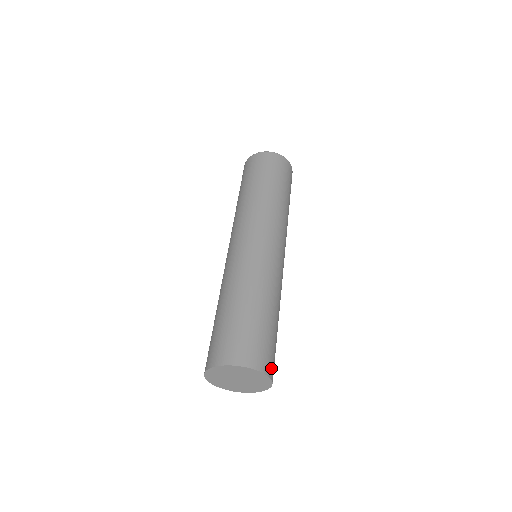
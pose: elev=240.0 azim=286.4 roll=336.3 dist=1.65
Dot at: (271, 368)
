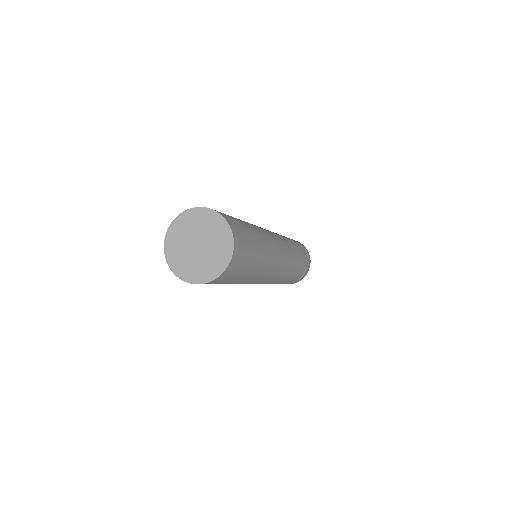
Dot at: (237, 254)
